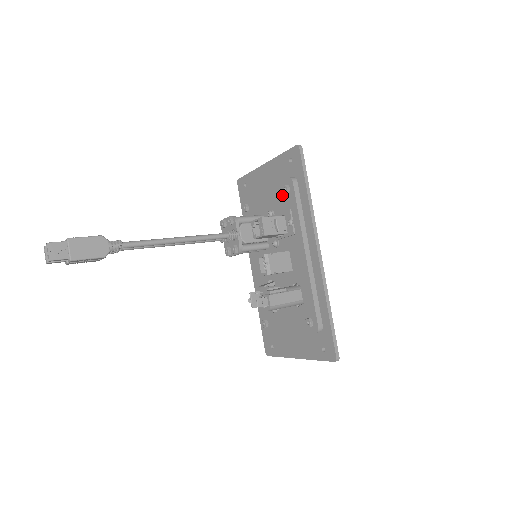
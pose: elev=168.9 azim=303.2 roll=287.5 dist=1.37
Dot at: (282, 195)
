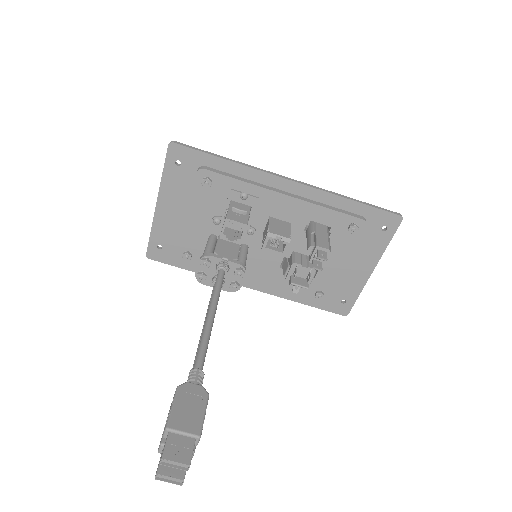
Dot at: (208, 193)
